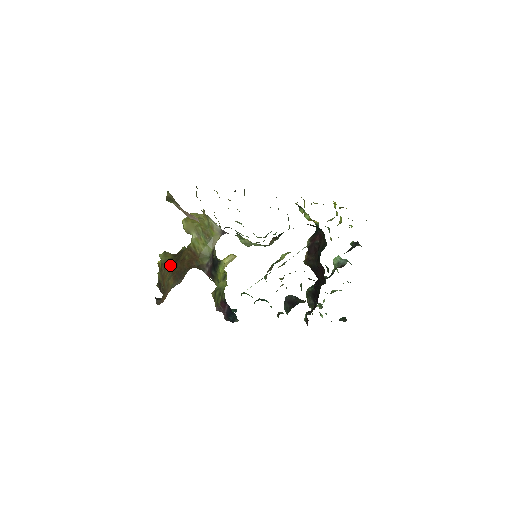
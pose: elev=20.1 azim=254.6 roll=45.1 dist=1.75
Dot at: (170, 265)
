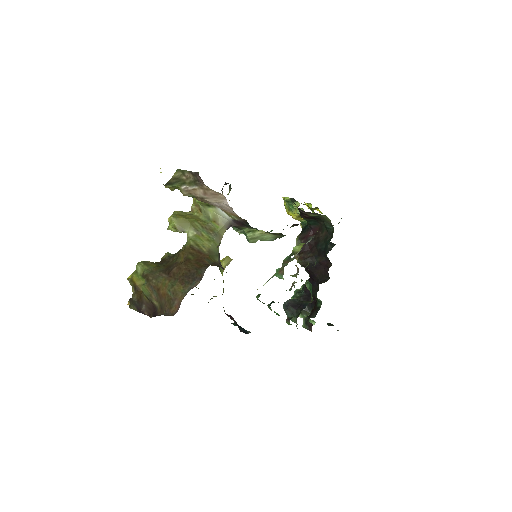
Dot at: (163, 272)
